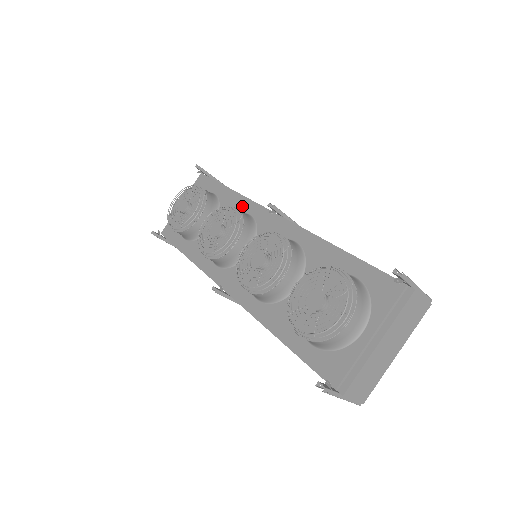
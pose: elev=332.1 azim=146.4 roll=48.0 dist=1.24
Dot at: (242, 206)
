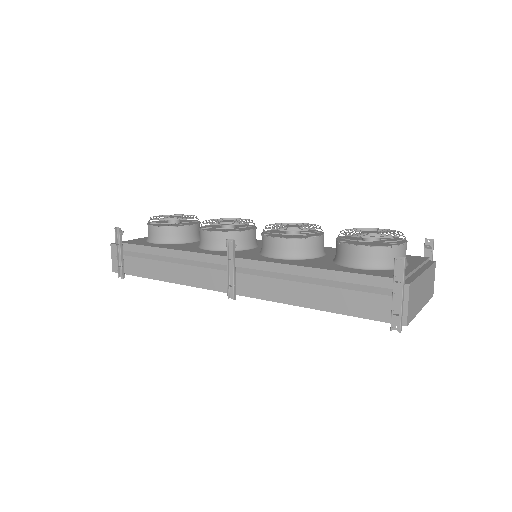
Dot at: occluded
